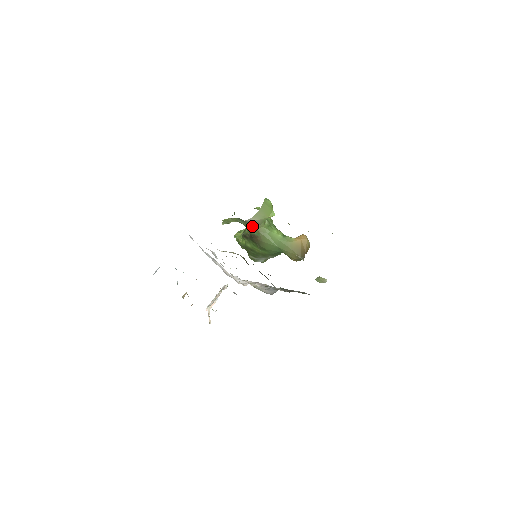
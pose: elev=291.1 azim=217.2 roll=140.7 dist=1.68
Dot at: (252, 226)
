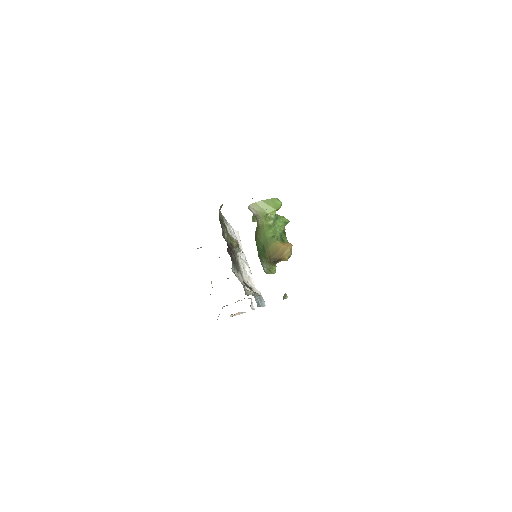
Dot at: (257, 220)
